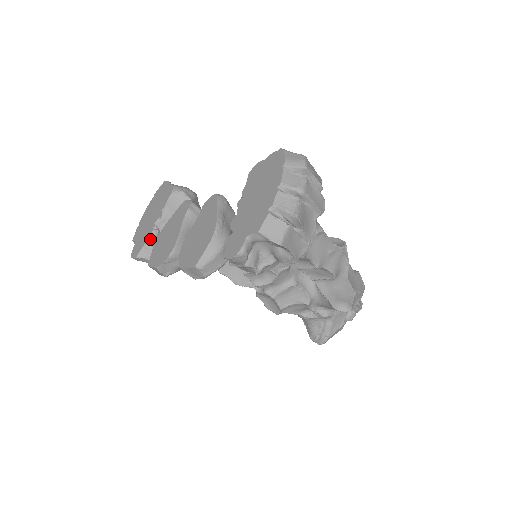
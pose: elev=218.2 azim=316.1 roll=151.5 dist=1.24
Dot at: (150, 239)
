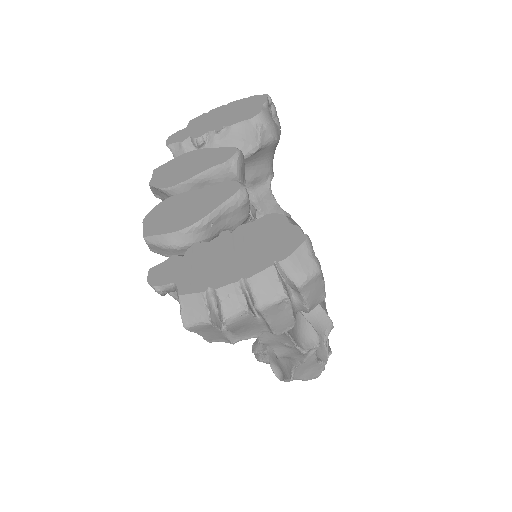
Dot at: (192, 141)
